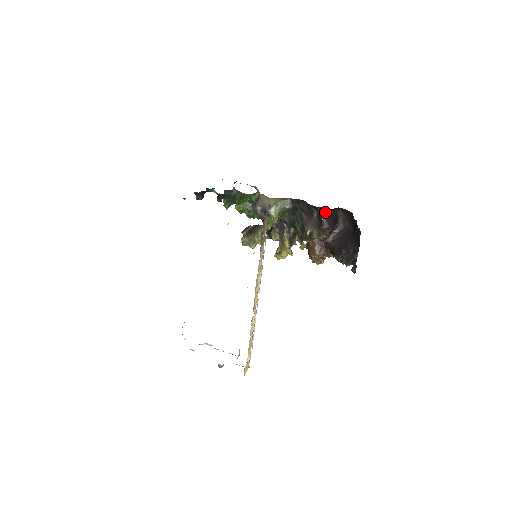
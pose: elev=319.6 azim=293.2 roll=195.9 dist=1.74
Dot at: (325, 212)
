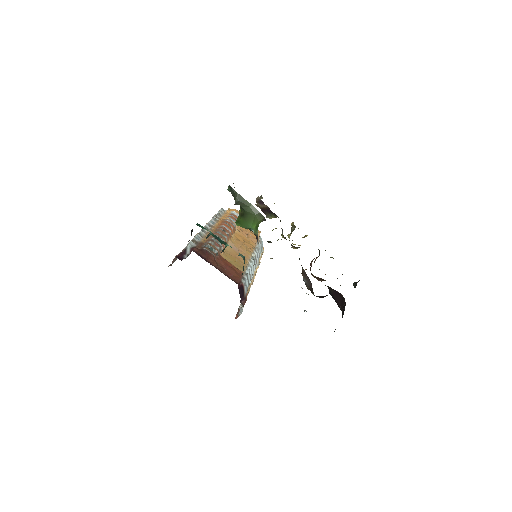
Dot at: occluded
